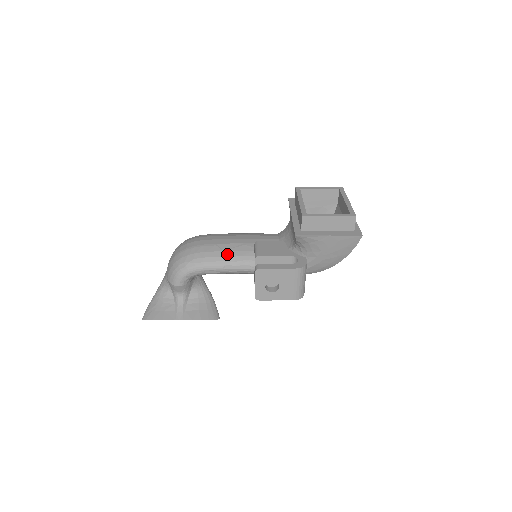
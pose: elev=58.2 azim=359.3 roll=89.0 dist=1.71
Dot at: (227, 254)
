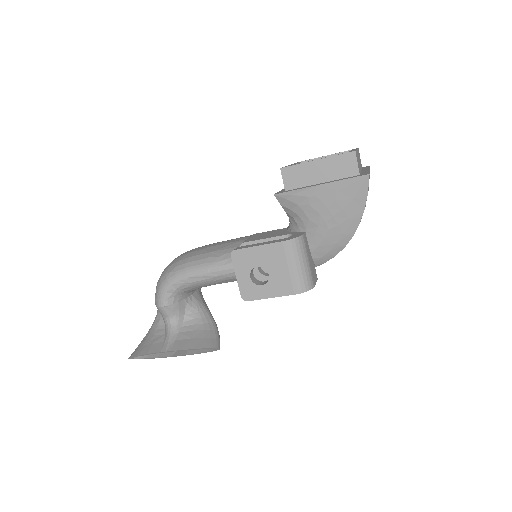
Dot at: (213, 254)
